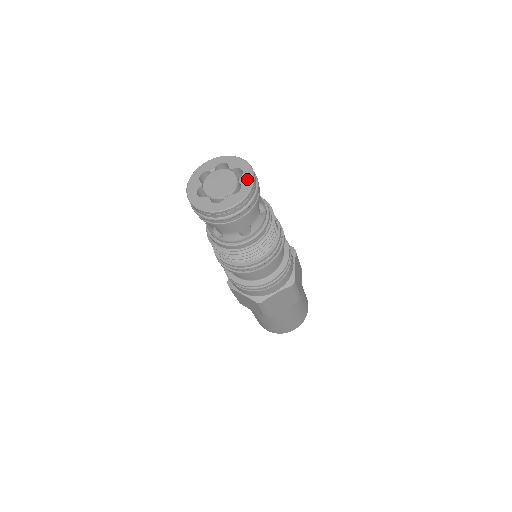
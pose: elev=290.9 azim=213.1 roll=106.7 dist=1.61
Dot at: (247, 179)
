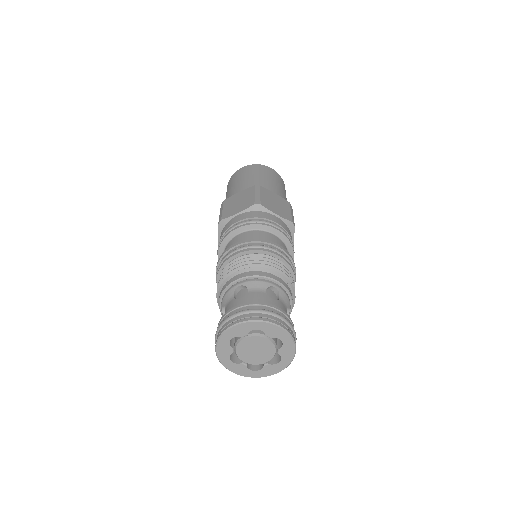
Dot at: (271, 371)
